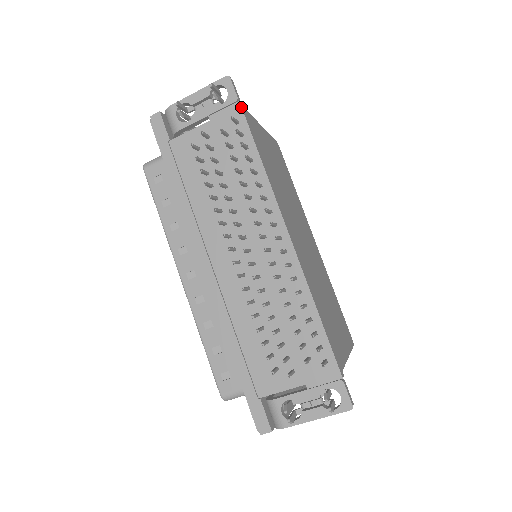
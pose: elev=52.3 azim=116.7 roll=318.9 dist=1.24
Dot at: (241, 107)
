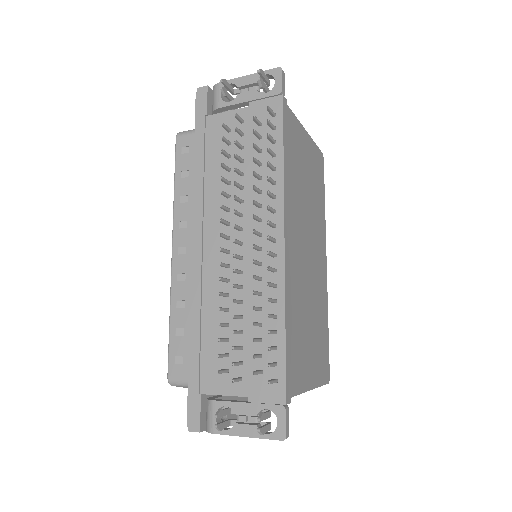
Dot at: (282, 101)
